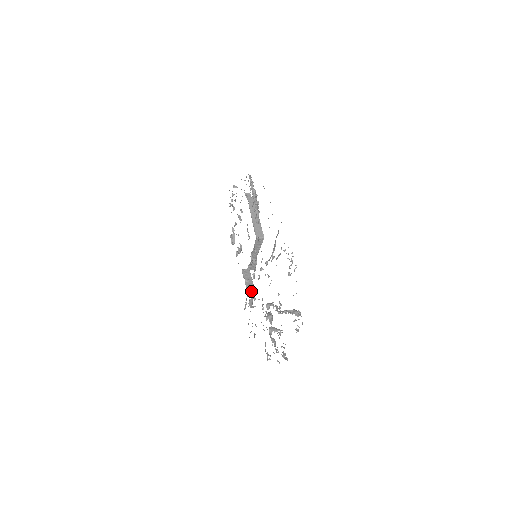
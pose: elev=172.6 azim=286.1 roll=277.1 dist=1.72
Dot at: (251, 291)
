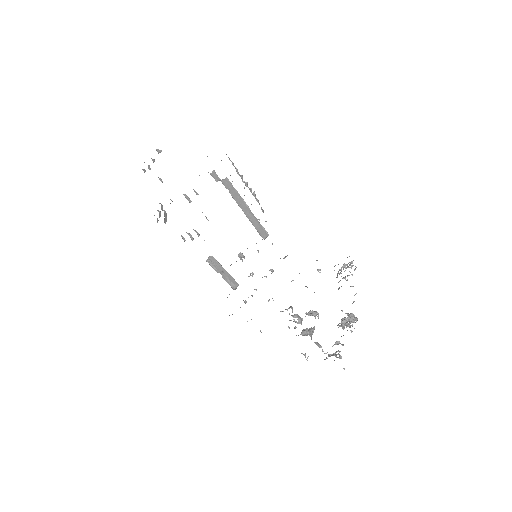
Dot at: (235, 286)
